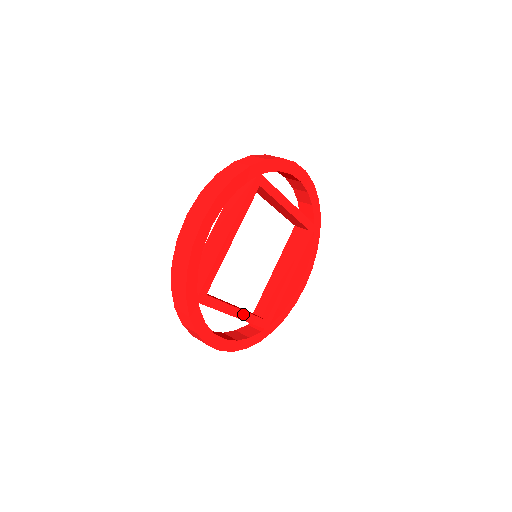
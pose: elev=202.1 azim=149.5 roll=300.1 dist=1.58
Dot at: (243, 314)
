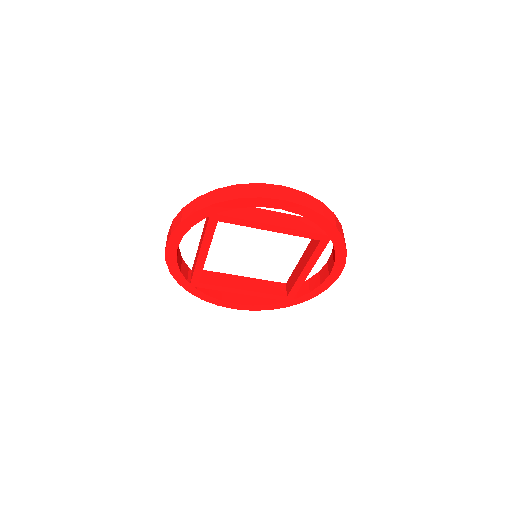
Dot at: (203, 259)
